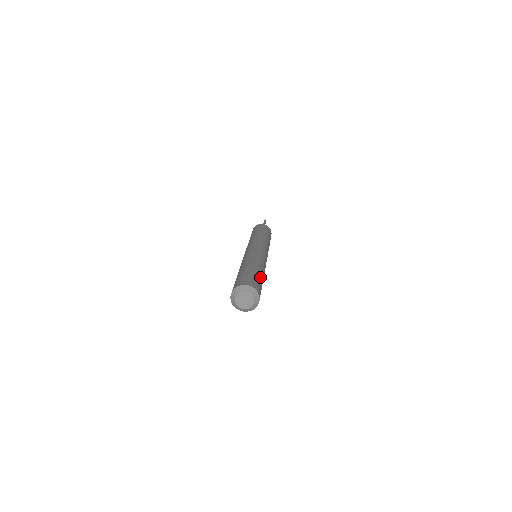
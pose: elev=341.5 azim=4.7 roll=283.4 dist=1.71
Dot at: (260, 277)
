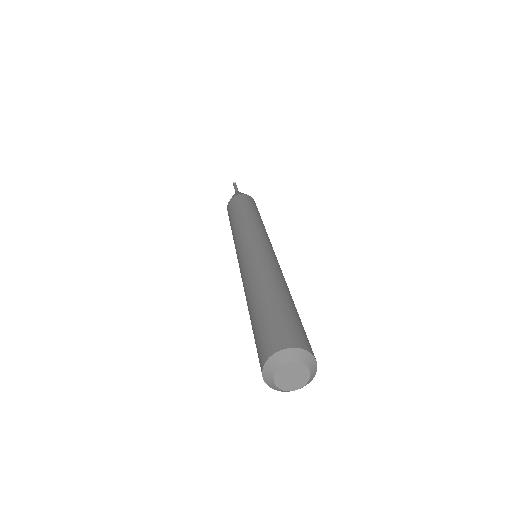
Dot at: (297, 314)
